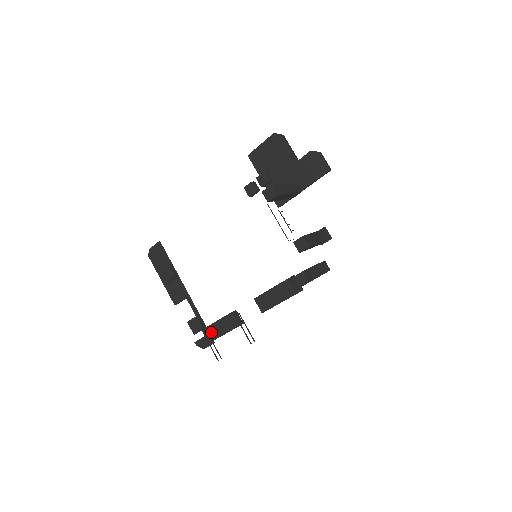
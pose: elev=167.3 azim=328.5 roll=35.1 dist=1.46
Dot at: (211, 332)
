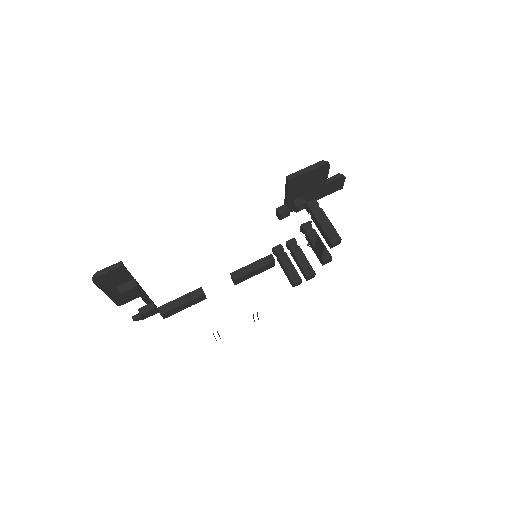
Dot at: (173, 312)
